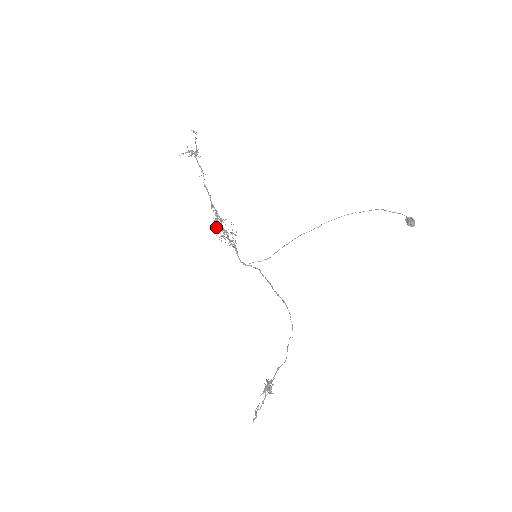
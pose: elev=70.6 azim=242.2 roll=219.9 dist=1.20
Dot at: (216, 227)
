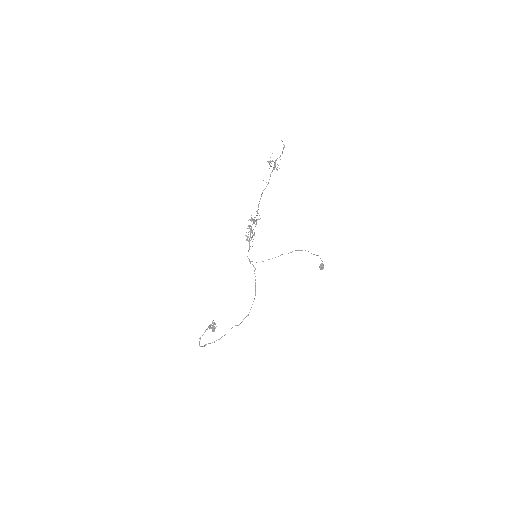
Dot at: occluded
